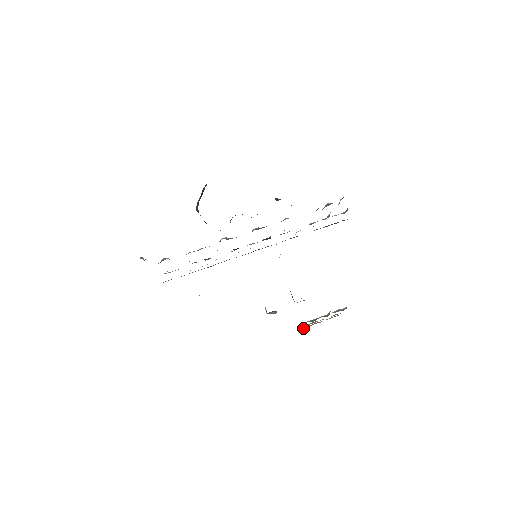
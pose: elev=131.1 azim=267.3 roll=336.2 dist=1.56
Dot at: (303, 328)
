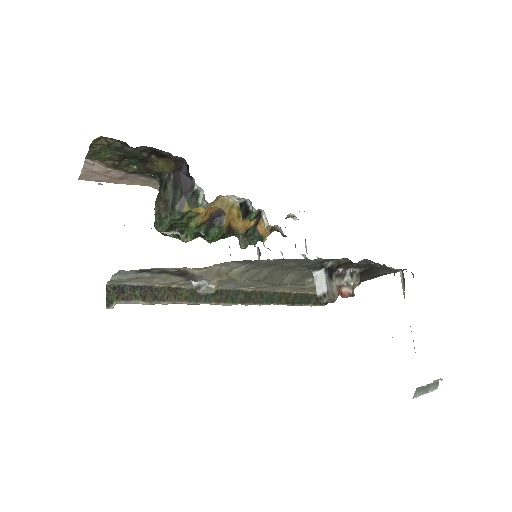
Dot at: occluded
